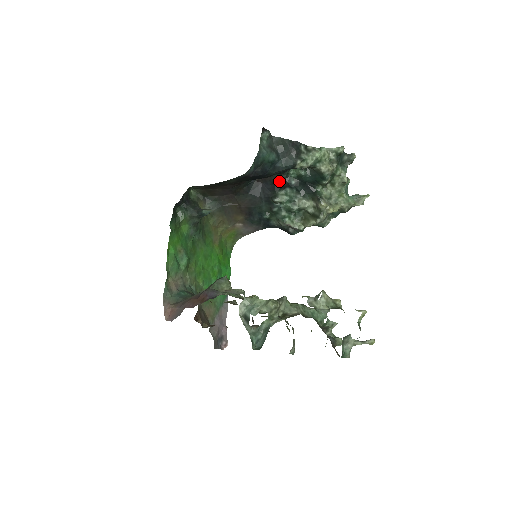
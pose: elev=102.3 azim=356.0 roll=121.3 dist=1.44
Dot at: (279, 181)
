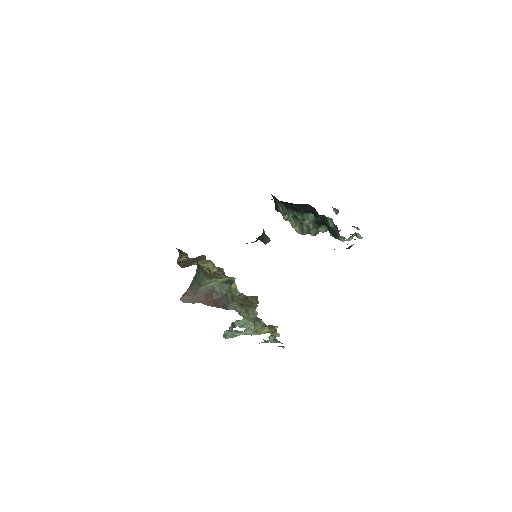
Dot at: occluded
